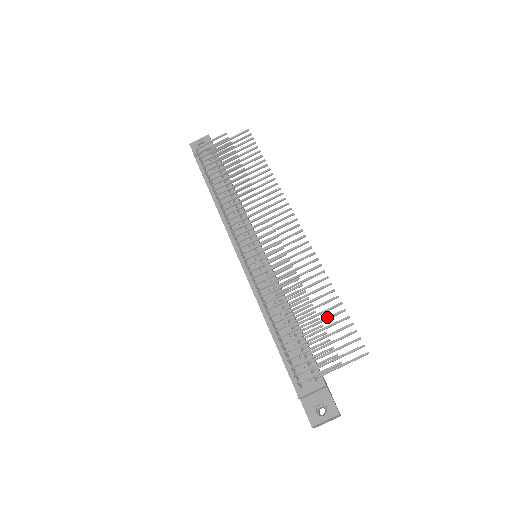
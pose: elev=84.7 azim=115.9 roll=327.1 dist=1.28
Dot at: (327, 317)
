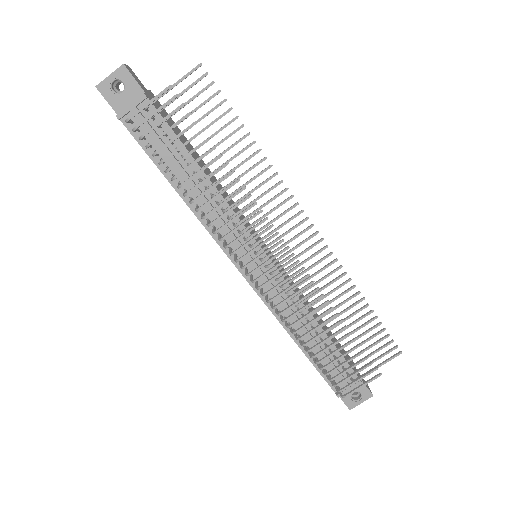
Dot at: (359, 328)
